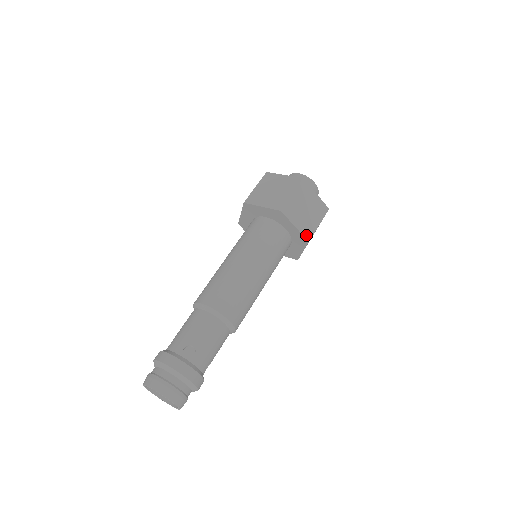
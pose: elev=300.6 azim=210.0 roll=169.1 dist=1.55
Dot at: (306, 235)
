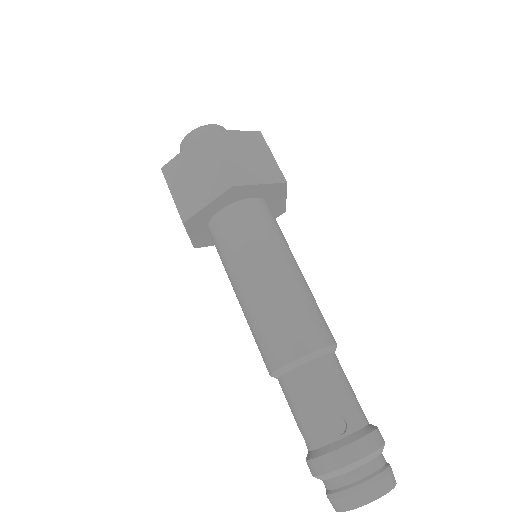
Dot at: (277, 180)
